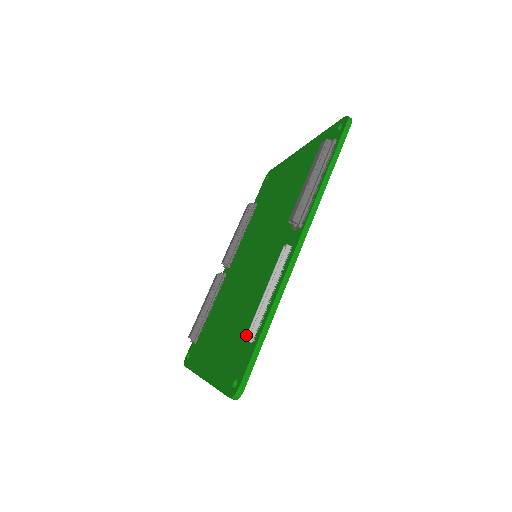
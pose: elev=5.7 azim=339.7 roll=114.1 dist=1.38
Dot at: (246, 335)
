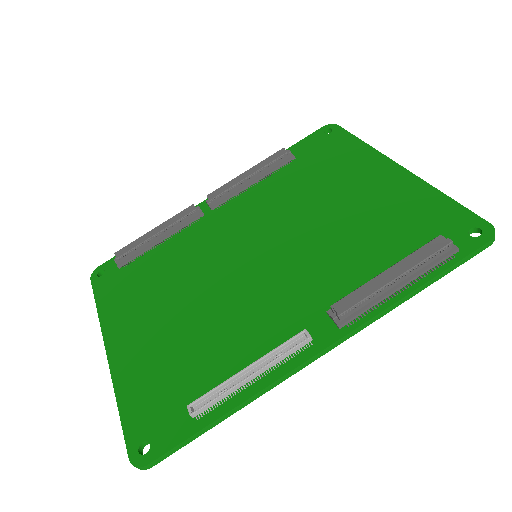
Dot at: (192, 402)
